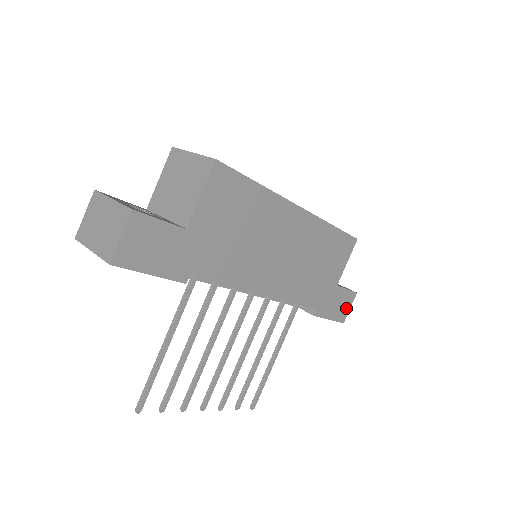
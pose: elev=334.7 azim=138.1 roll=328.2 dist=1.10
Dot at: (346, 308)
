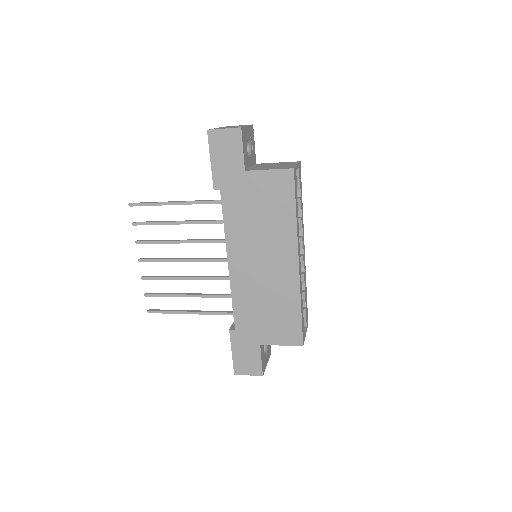
Dot at: (247, 369)
